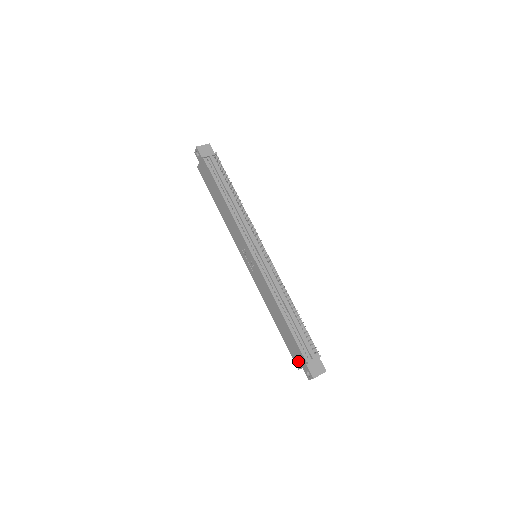
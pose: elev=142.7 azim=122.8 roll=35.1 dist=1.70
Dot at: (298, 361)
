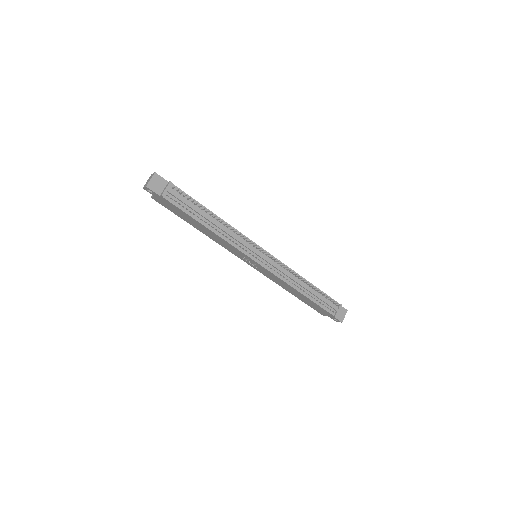
Dot at: (323, 313)
